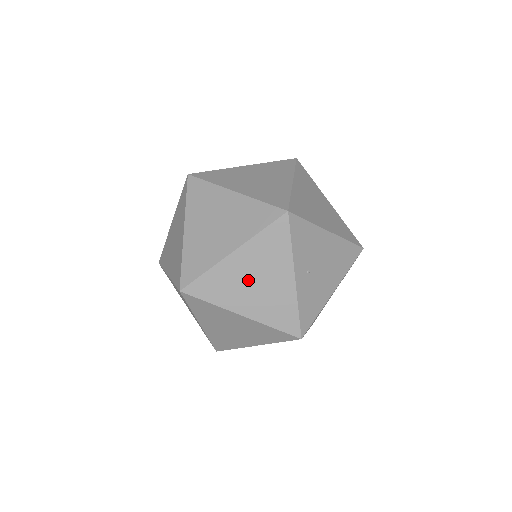
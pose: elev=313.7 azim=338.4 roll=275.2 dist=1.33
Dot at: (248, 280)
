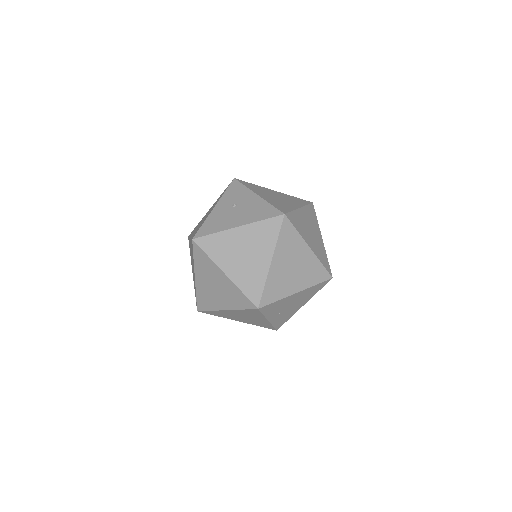
Dot at: (238, 316)
